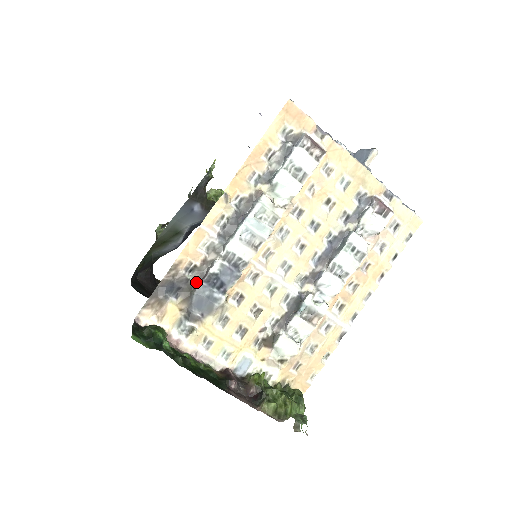
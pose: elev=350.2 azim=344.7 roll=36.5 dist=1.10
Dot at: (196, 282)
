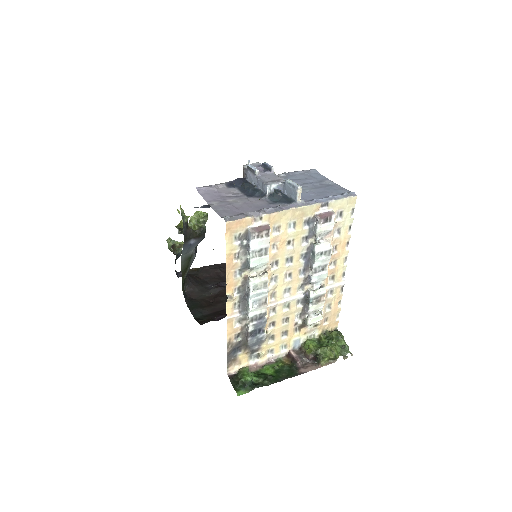
Dot at: (245, 338)
